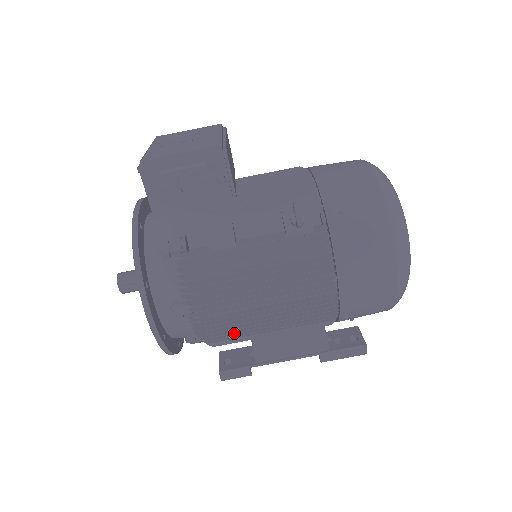
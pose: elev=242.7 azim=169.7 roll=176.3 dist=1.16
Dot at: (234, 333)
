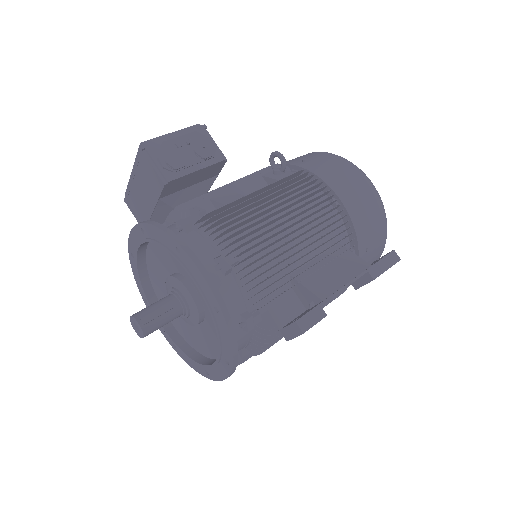
Dot at: (285, 283)
